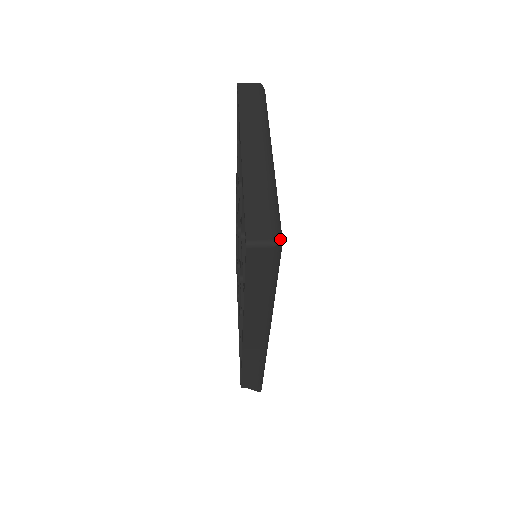
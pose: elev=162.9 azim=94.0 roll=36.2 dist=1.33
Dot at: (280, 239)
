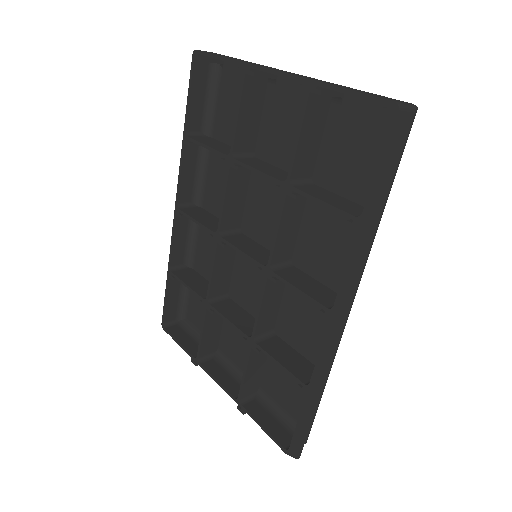
Dot at: occluded
